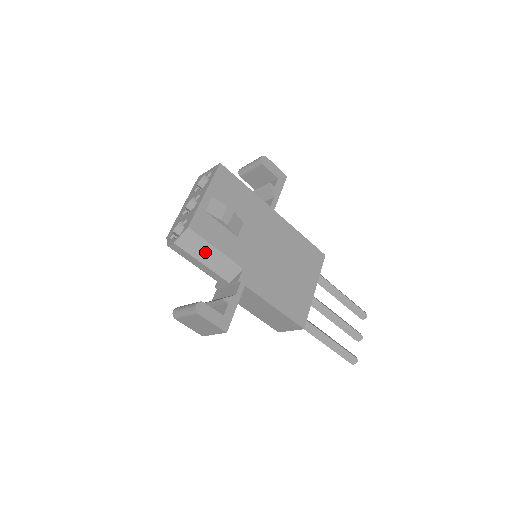
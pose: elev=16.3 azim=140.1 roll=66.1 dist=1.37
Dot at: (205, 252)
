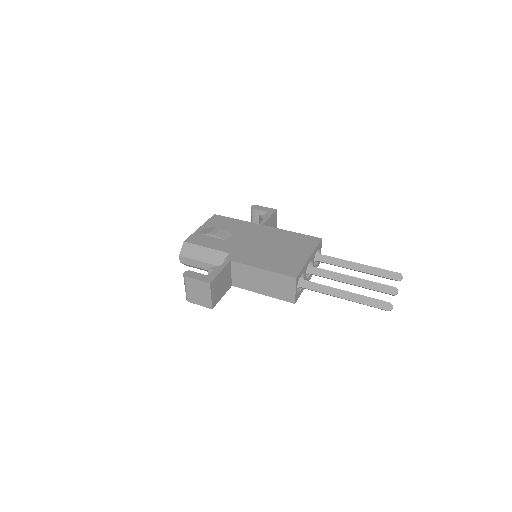
Dot at: (200, 253)
